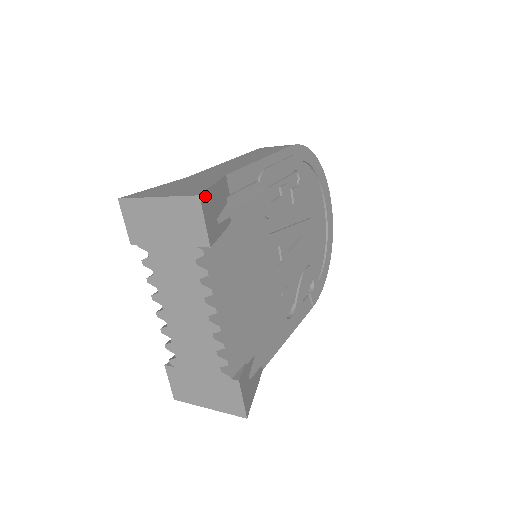
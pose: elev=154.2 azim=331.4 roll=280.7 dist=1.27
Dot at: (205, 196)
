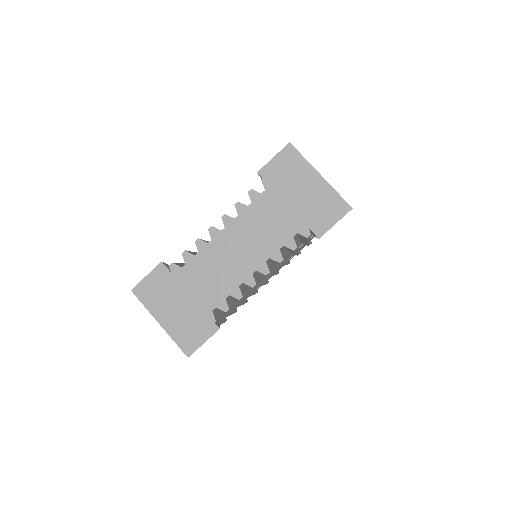
Dot at: occluded
